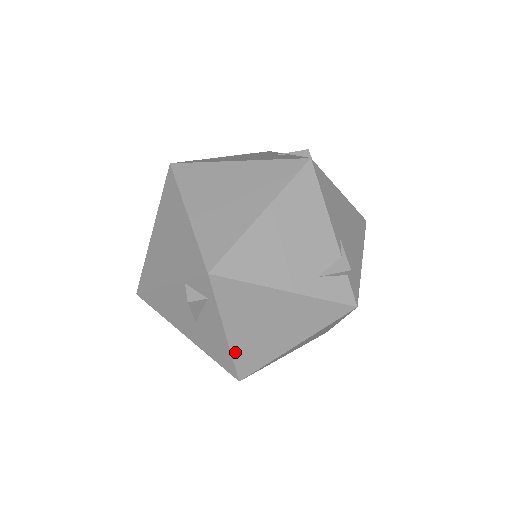
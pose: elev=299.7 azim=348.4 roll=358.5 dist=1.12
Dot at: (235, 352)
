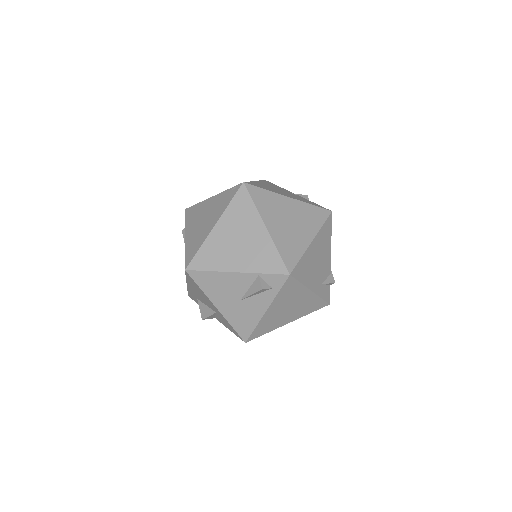
Dot at: (260, 323)
